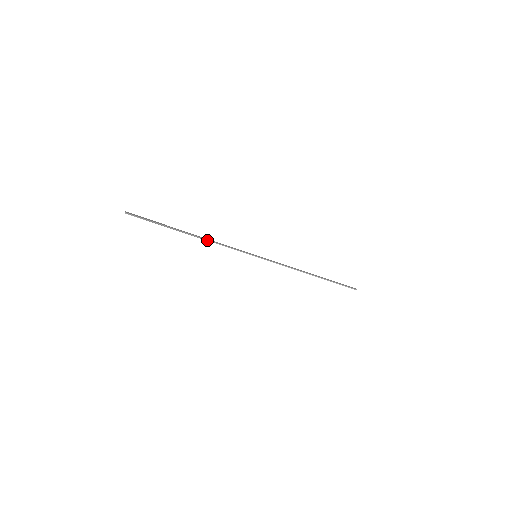
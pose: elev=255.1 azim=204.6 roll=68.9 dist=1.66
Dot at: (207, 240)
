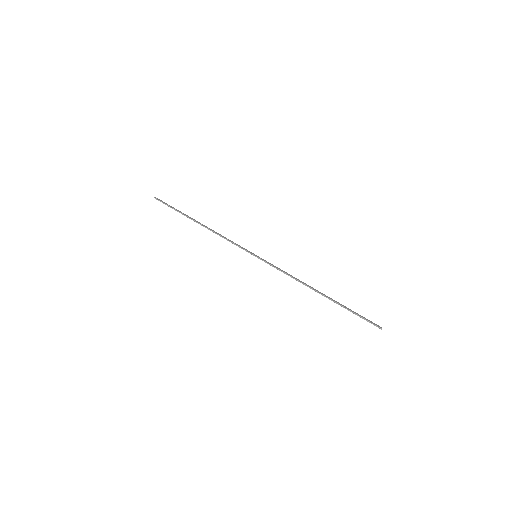
Dot at: occluded
